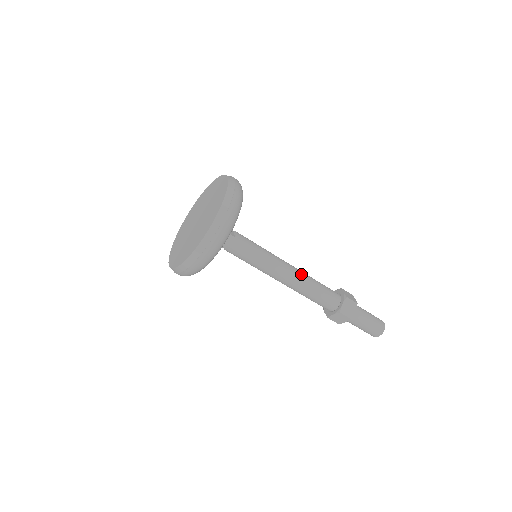
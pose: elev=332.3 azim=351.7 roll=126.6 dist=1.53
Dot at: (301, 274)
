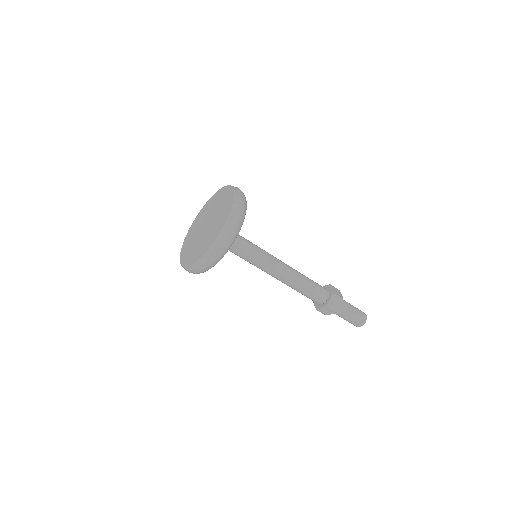
Dot at: occluded
